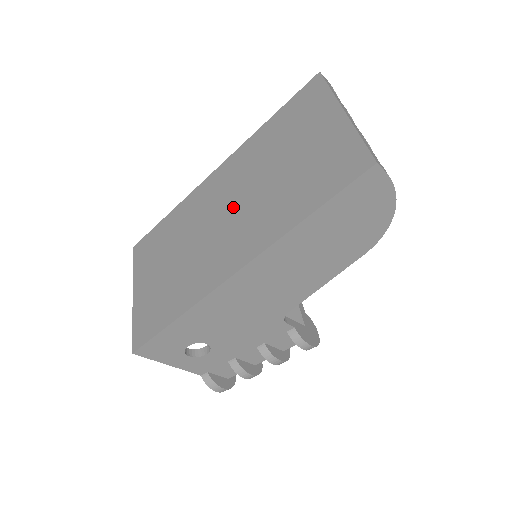
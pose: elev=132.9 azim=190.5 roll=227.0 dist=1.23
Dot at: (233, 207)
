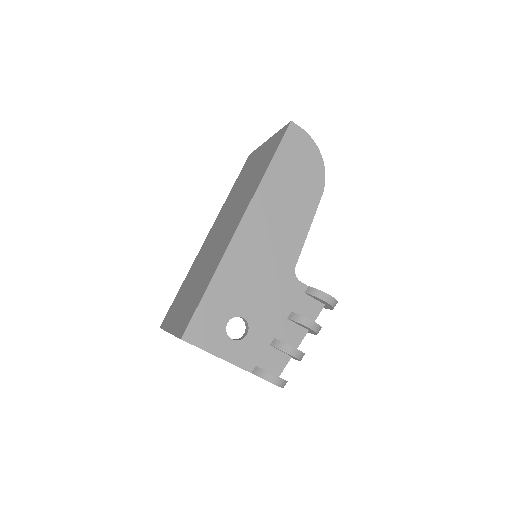
Dot at: (225, 222)
